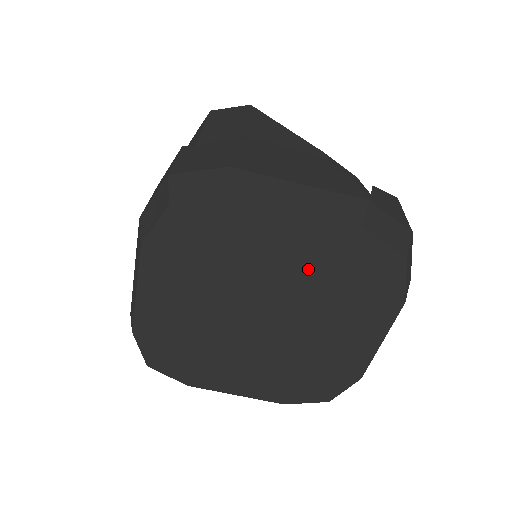
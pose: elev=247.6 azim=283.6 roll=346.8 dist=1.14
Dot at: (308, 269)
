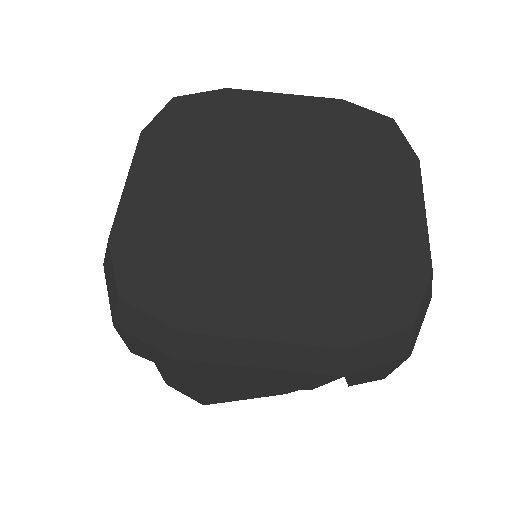
Dot at: (309, 138)
